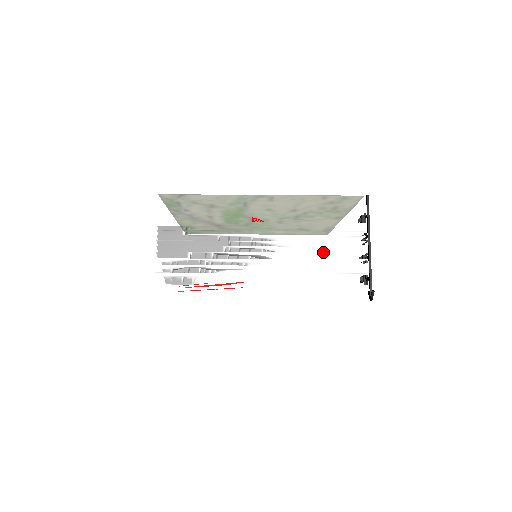
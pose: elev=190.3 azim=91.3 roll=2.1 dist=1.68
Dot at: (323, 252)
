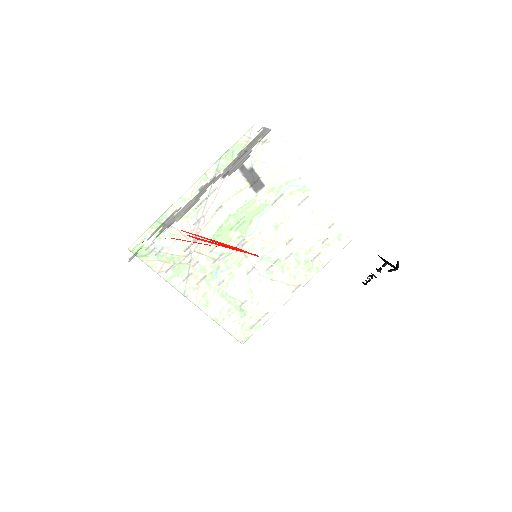
Dot at: occluded
